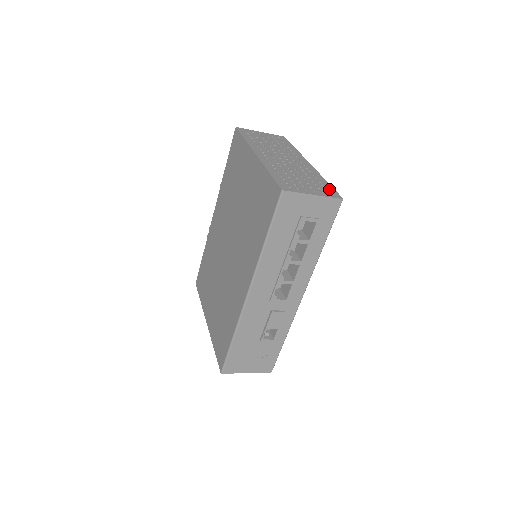
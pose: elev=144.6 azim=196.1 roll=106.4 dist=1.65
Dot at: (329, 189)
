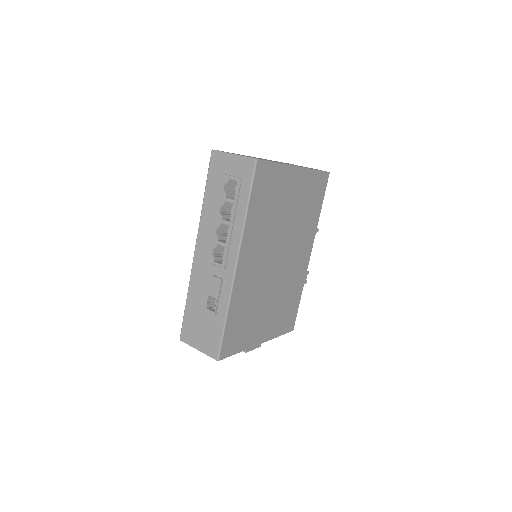
Dot at: occluded
